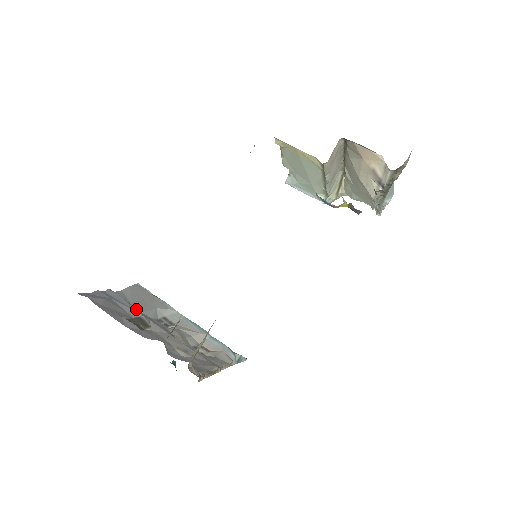
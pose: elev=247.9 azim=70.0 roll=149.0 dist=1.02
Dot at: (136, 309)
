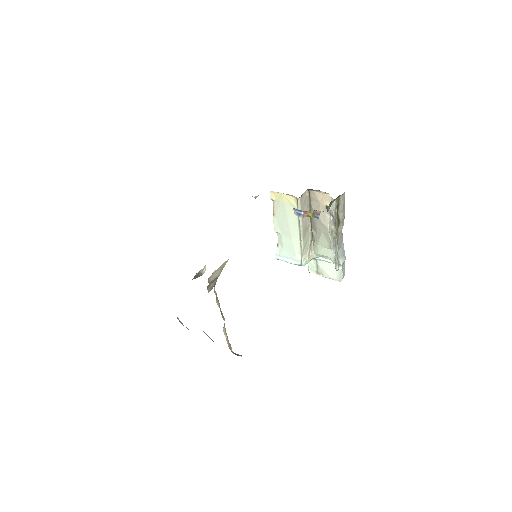
Dot at: occluded
